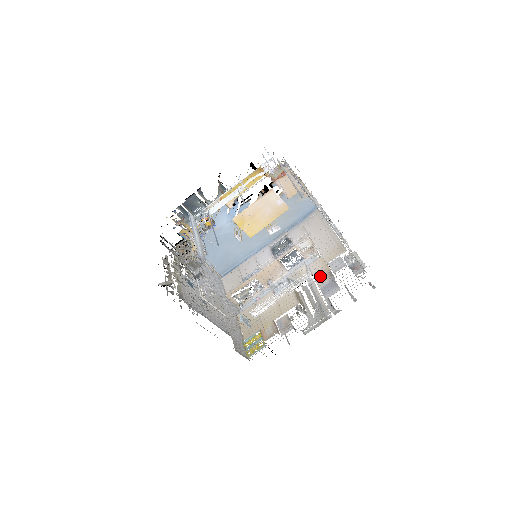
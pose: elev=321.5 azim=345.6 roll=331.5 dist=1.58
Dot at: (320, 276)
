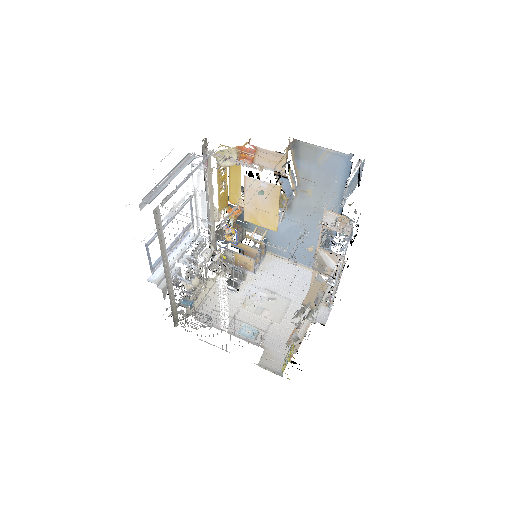
Dot at: occluded
